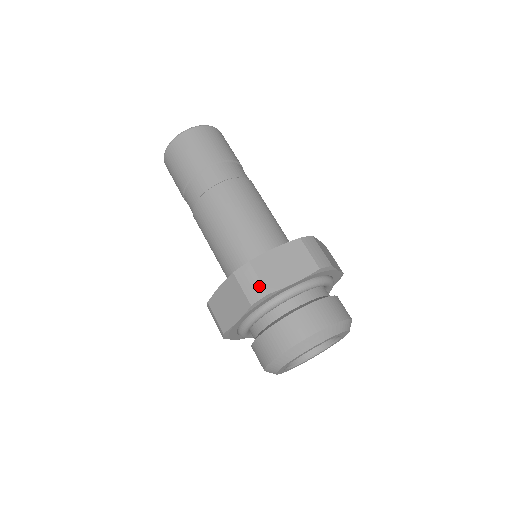
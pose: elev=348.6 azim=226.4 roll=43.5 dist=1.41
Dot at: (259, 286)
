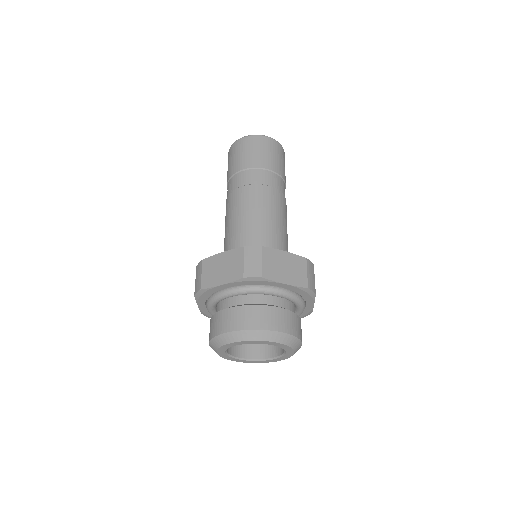
Dot at: (259, 267)
